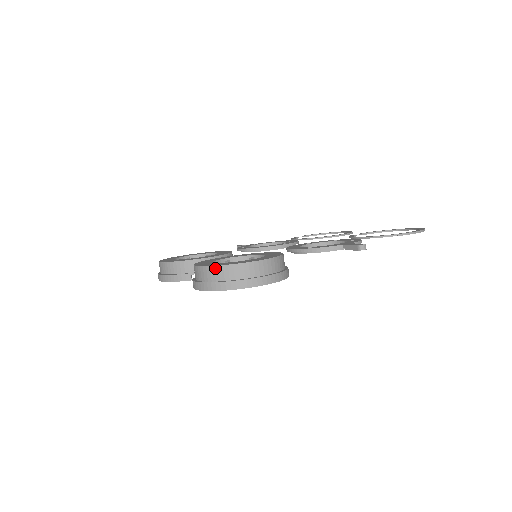
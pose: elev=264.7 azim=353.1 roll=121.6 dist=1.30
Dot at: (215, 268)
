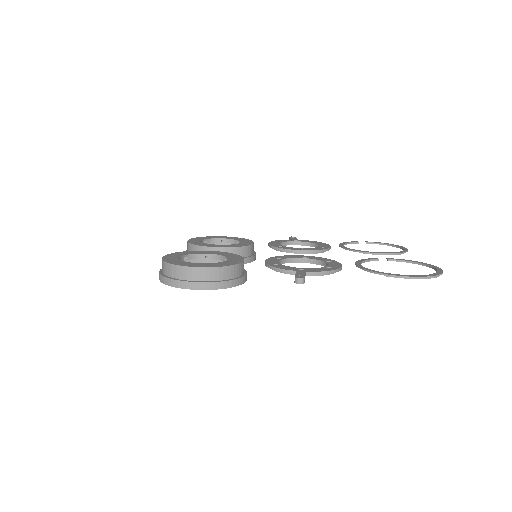
Dot at: (164, 263)
